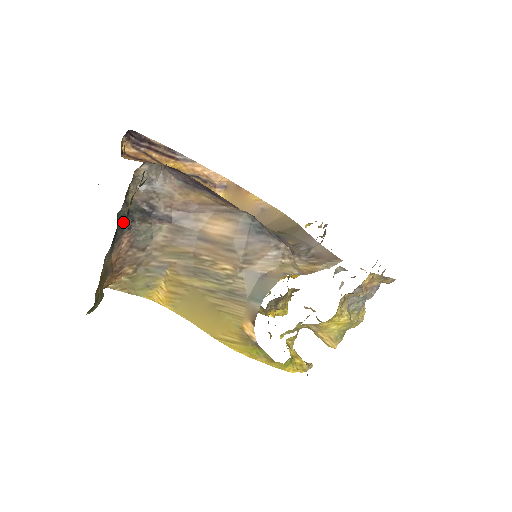
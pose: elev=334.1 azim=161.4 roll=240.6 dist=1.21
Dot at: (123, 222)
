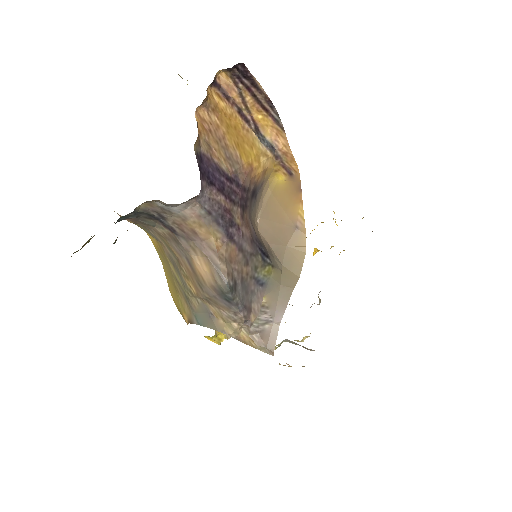
Dot at: (127, 217)
